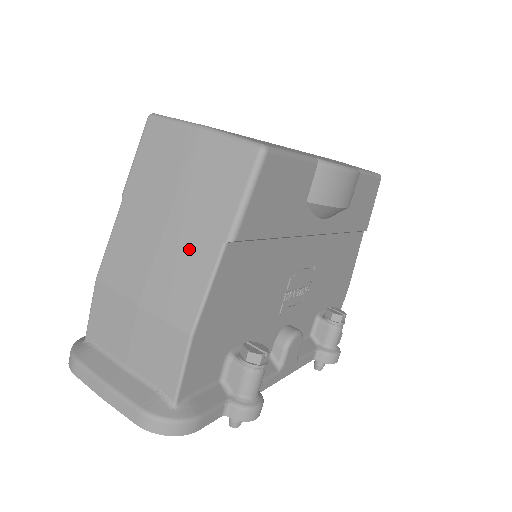
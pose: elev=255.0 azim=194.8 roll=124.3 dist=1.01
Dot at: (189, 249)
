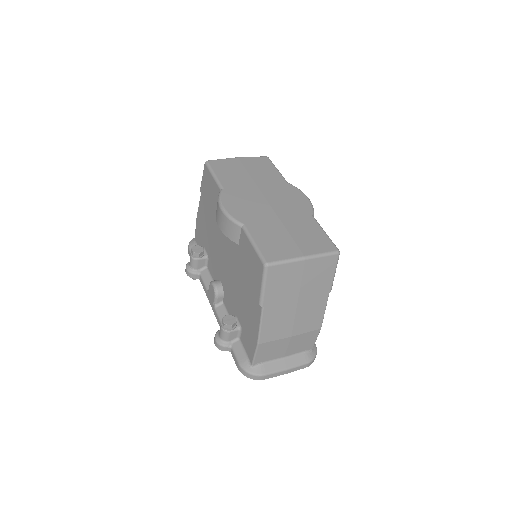
Dot at: (313, 304)
